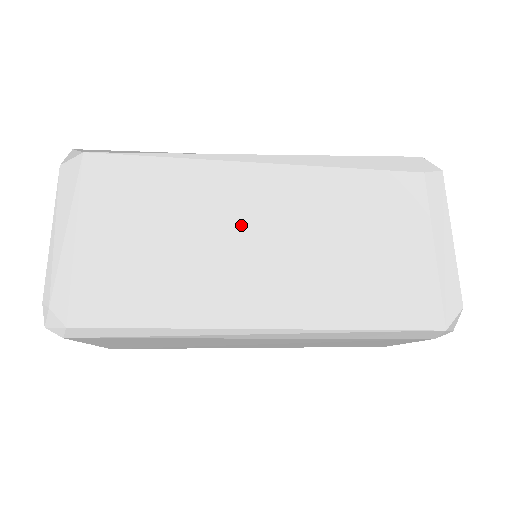
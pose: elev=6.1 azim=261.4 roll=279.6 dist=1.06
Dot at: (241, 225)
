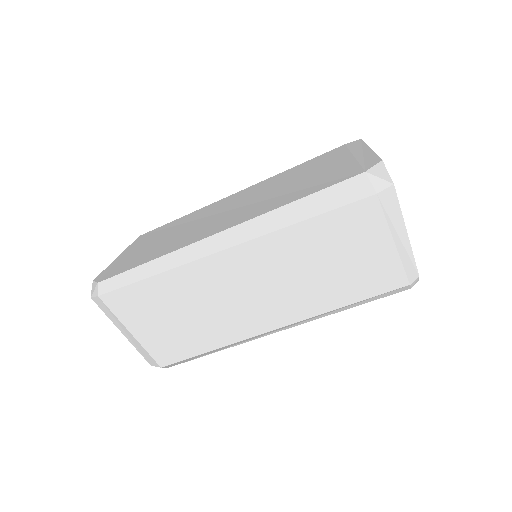
Dot at: (216, 213)
